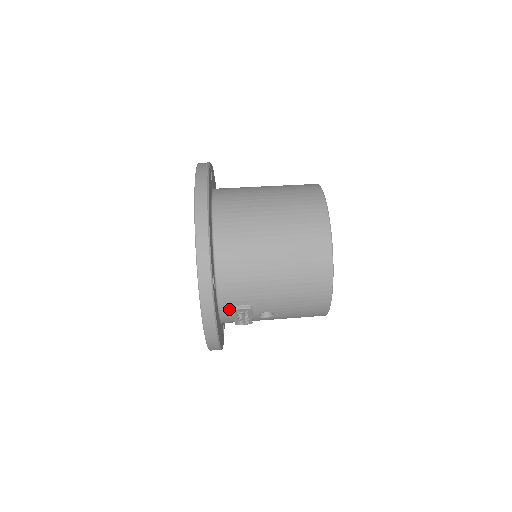
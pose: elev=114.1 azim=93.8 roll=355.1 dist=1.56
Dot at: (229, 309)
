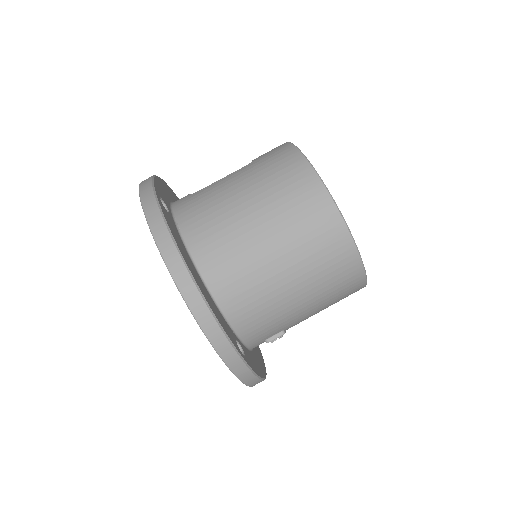
Dot at: (261, 343)
